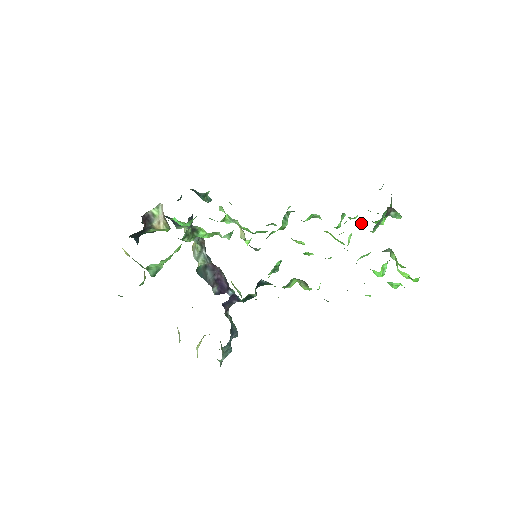
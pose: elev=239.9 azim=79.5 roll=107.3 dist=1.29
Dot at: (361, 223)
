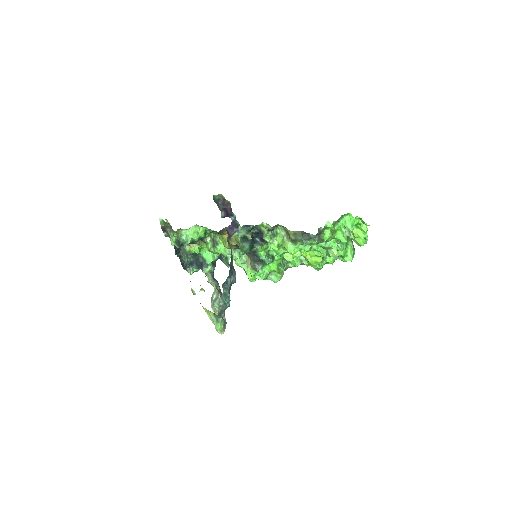
Dot at: (333, 250)
